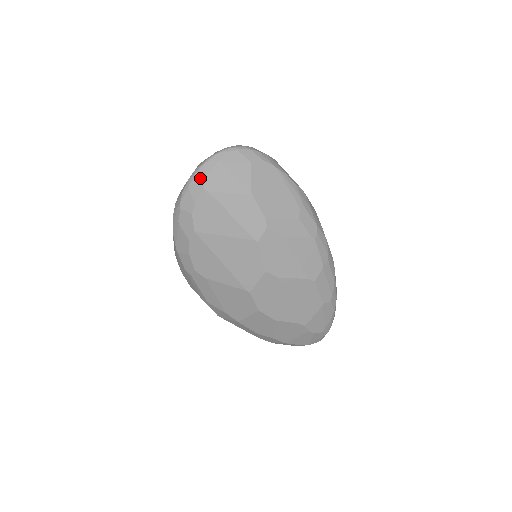
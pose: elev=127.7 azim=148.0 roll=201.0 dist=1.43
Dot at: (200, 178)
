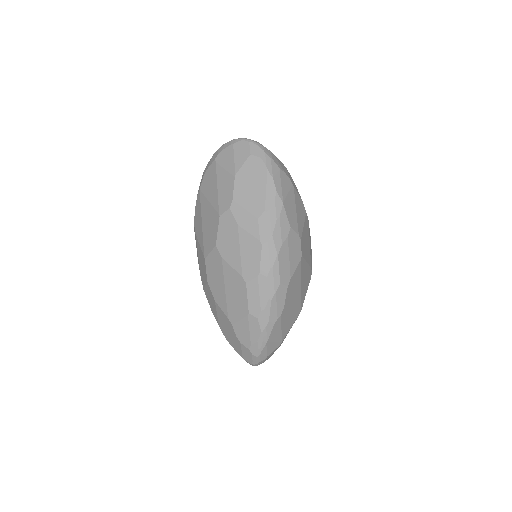
Dot at: (219, 151)
